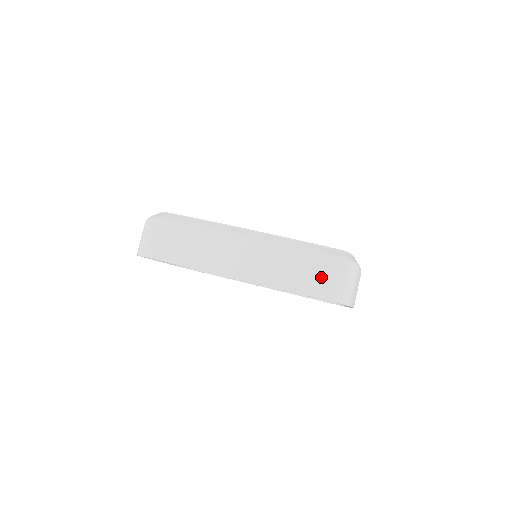
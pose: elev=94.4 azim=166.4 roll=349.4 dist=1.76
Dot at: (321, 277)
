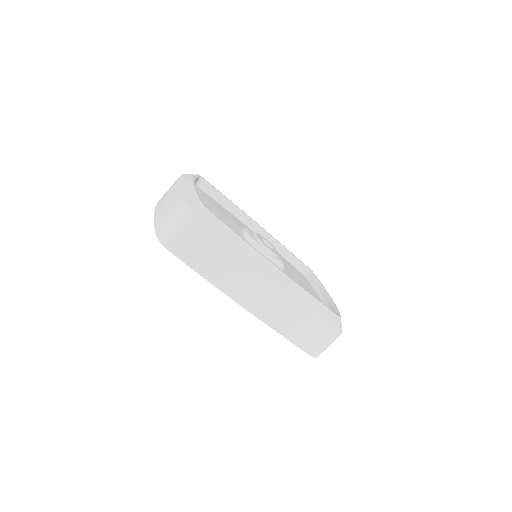
Dot at: (314, 337)
